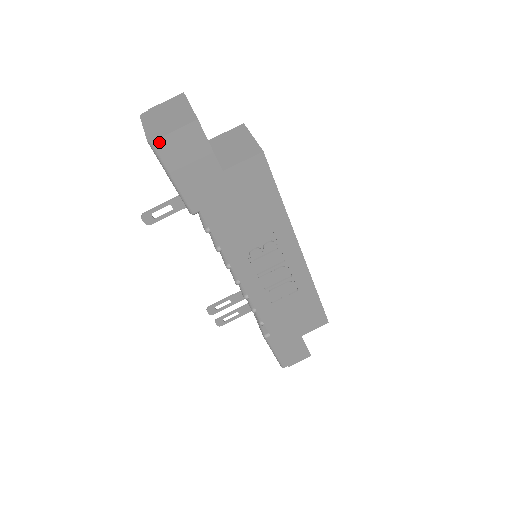
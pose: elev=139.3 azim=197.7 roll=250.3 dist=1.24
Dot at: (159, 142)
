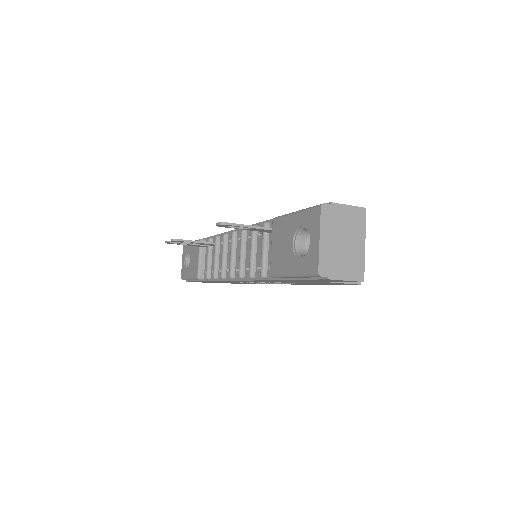
Dot at: (324, 277)
